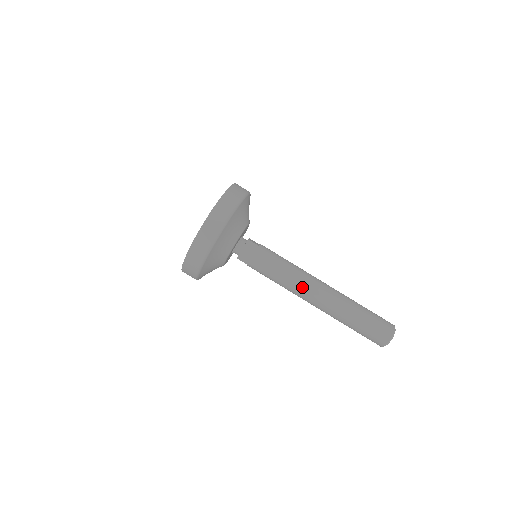
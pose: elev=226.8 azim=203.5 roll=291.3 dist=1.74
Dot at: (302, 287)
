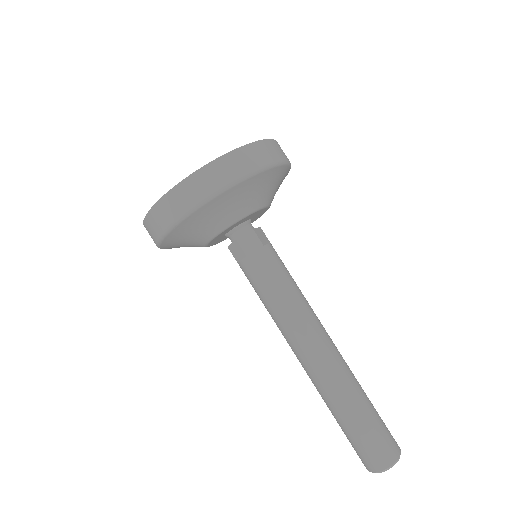
Dot at: (294, 333)
